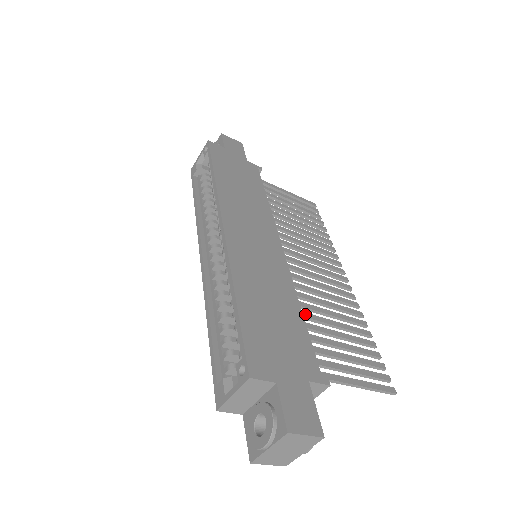
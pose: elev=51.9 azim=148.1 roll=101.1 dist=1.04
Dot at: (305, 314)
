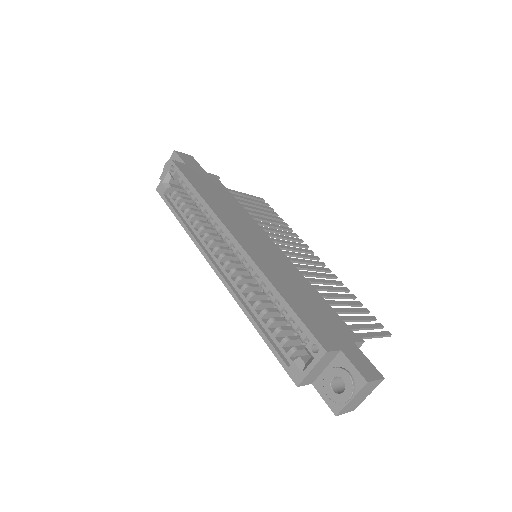
Dot at: occluded
